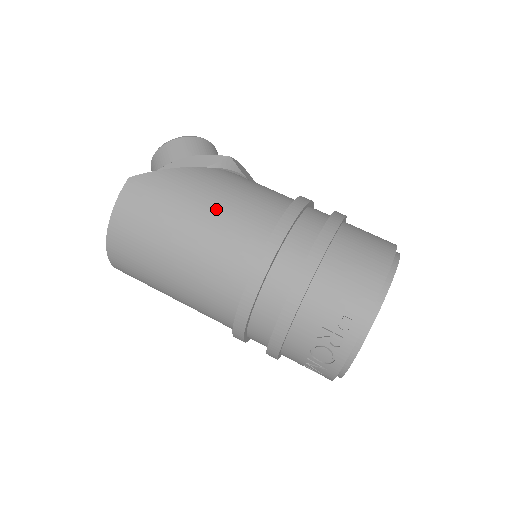
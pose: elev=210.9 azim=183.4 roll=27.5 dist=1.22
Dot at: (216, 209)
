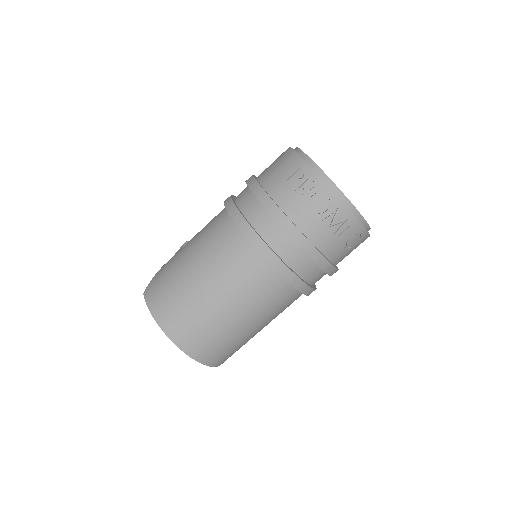
Dot at: (194, 242)
